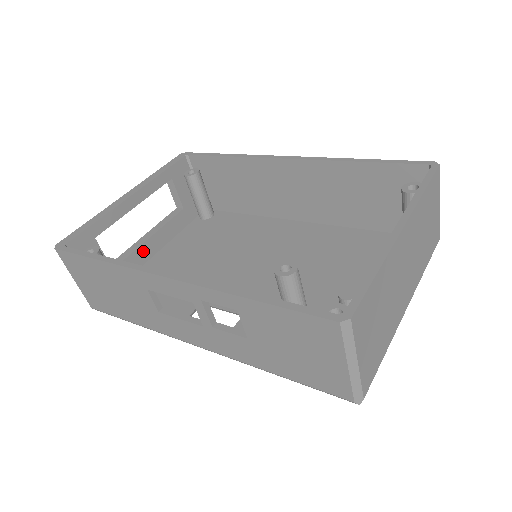
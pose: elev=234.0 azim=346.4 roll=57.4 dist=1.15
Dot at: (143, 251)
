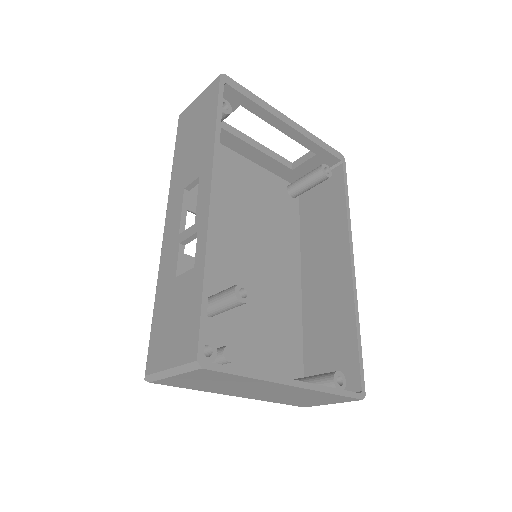
Dot at: (243, 146)
